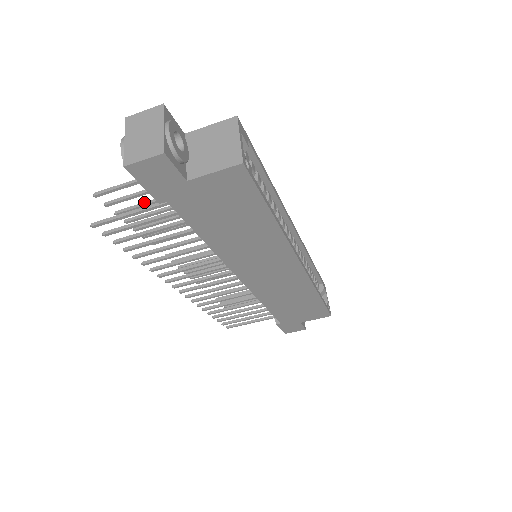
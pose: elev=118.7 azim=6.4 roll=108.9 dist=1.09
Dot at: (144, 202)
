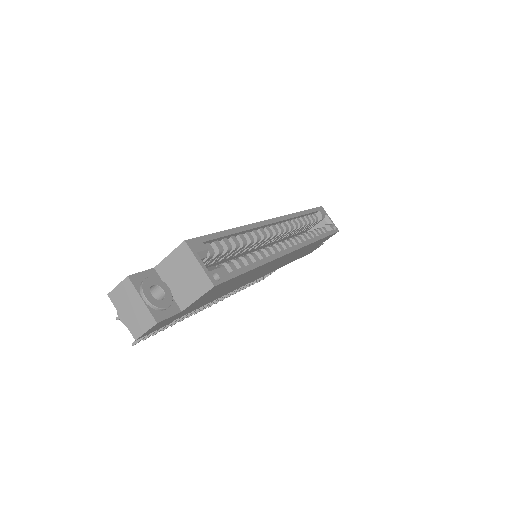
Dot at: occluded
